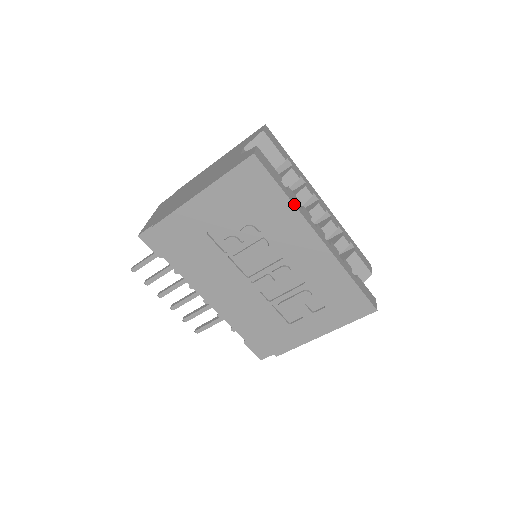
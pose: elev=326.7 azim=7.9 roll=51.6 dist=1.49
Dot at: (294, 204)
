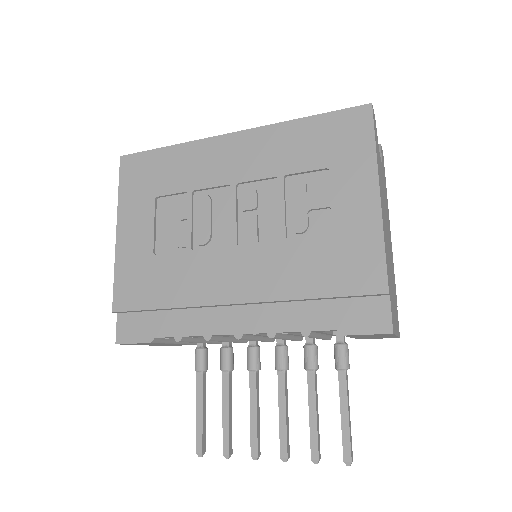
Dot at: (183, 144)
